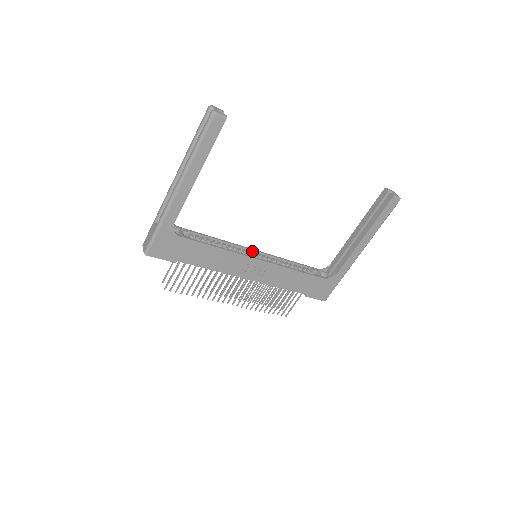
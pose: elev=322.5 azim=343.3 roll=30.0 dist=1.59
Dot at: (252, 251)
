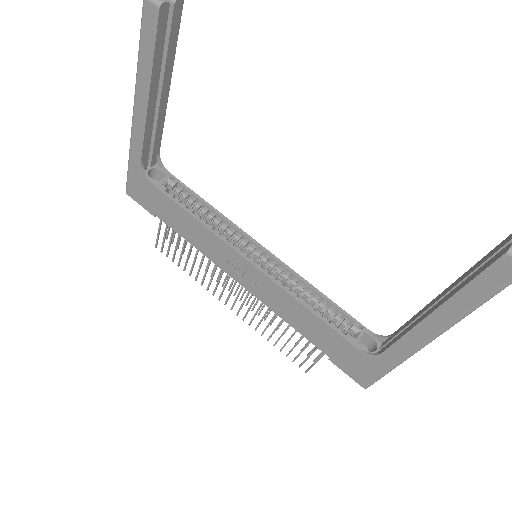
Dot at: (259, 247)
